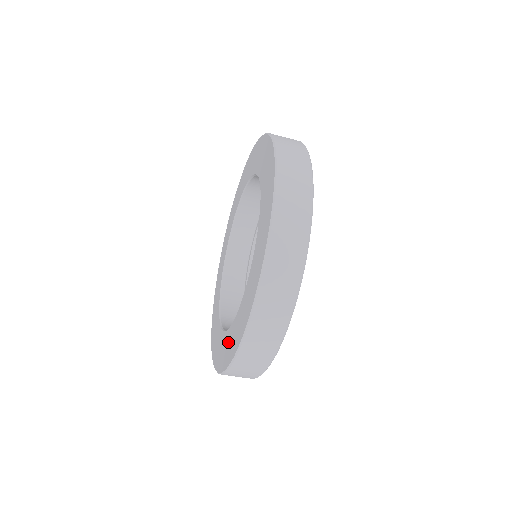
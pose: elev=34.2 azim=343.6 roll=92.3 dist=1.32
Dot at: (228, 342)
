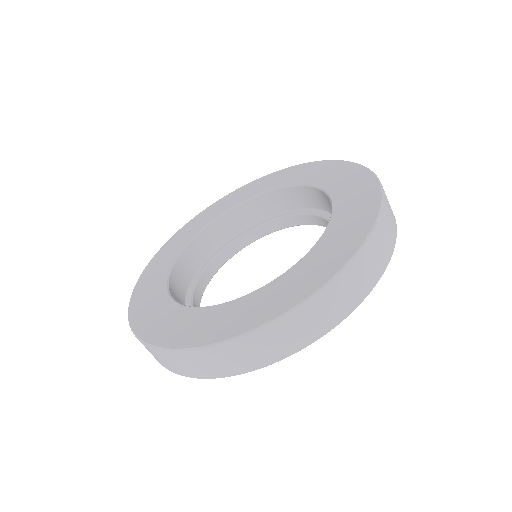
Dot at: (204, 320)
